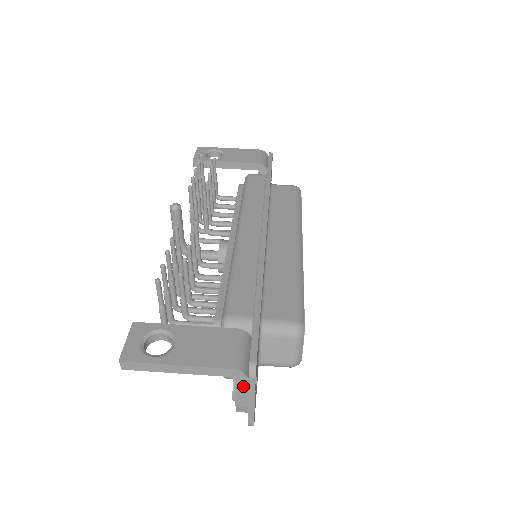
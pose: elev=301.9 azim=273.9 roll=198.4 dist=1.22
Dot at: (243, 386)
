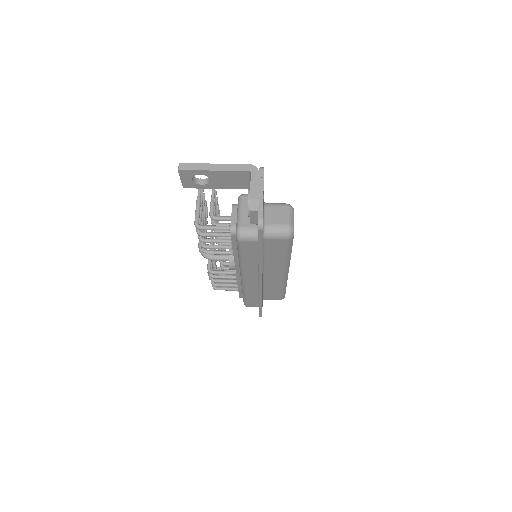
Dot at: (256, 179)
